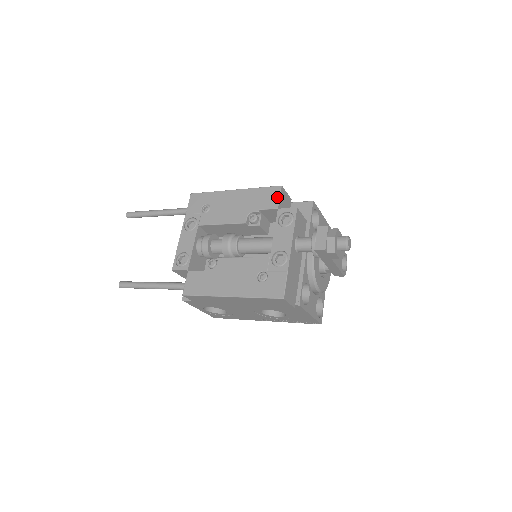
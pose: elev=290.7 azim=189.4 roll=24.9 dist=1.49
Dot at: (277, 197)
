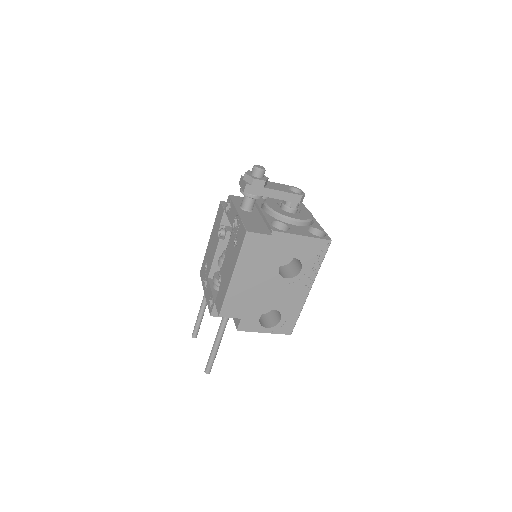
Dot at: (221, 207)
